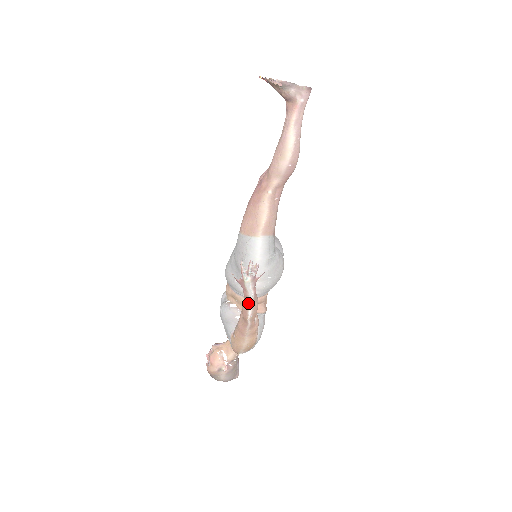
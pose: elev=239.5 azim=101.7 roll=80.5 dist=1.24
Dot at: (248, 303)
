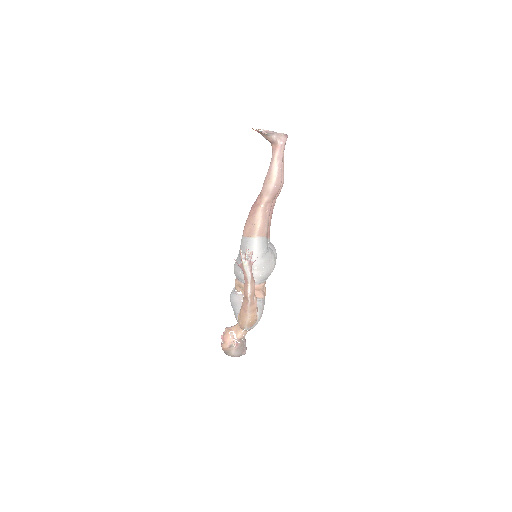
Dot at: (247, 283)
